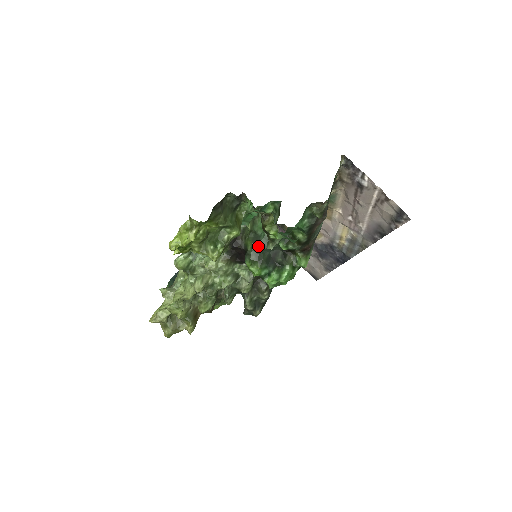
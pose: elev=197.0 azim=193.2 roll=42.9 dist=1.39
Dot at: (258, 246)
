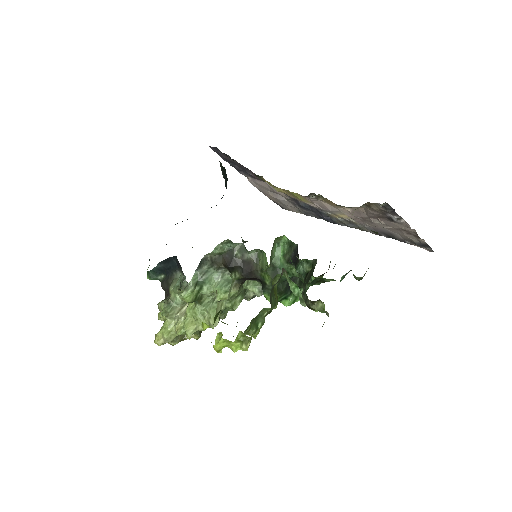
Dot at: occluded
